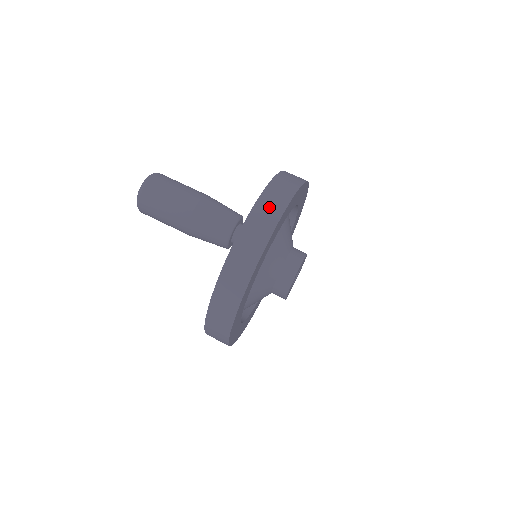
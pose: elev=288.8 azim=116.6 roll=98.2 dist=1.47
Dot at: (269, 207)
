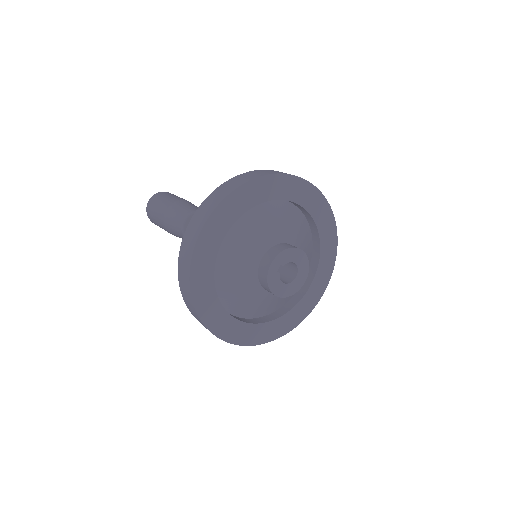
Dot at: (214, 198)
